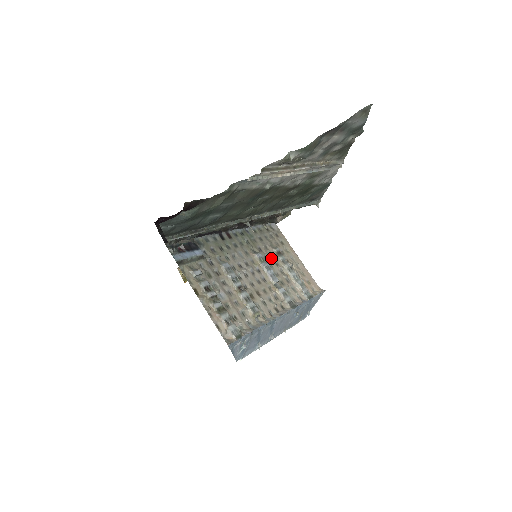
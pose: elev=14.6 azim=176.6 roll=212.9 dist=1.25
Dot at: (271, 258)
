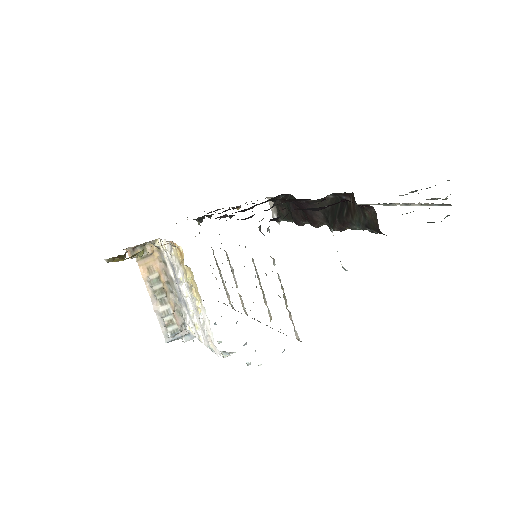
Dot at: occluded
